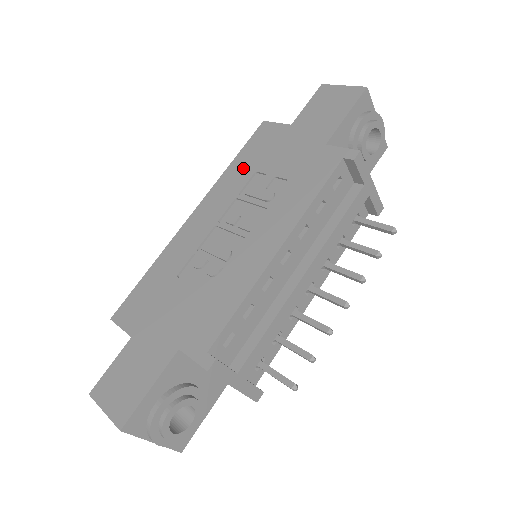
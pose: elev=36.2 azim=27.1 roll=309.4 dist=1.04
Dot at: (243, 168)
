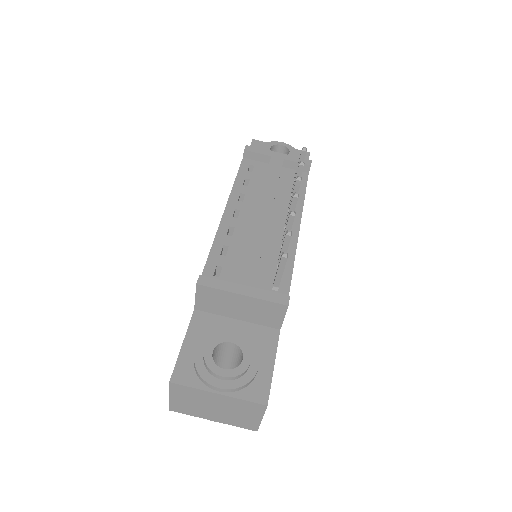
Dot at: occluded
